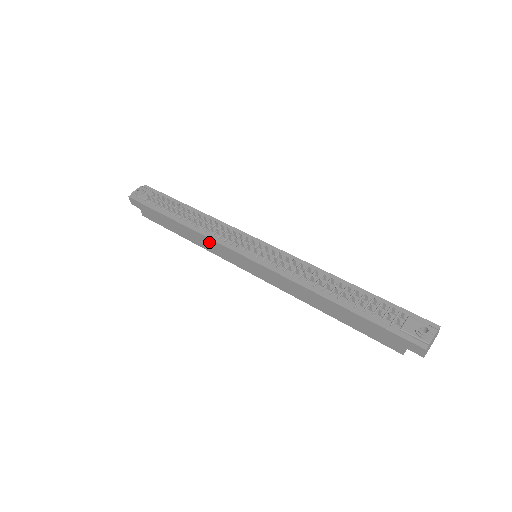
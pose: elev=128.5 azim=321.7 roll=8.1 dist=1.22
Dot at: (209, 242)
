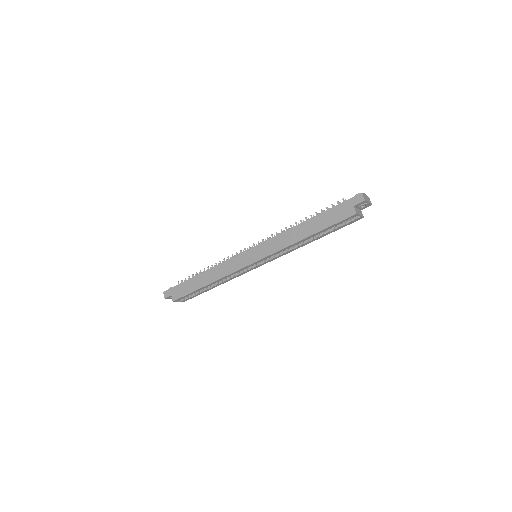
Dot at: (223, 266)
